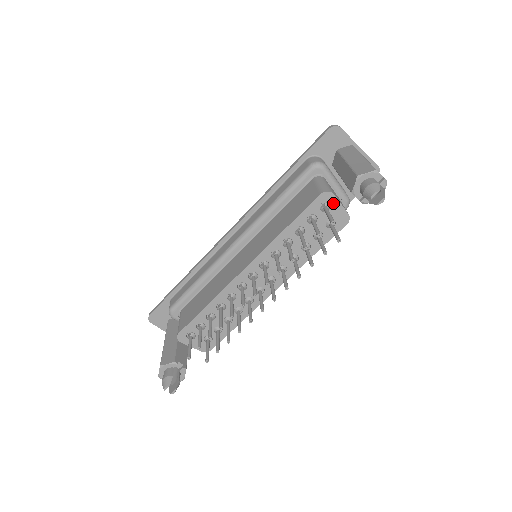
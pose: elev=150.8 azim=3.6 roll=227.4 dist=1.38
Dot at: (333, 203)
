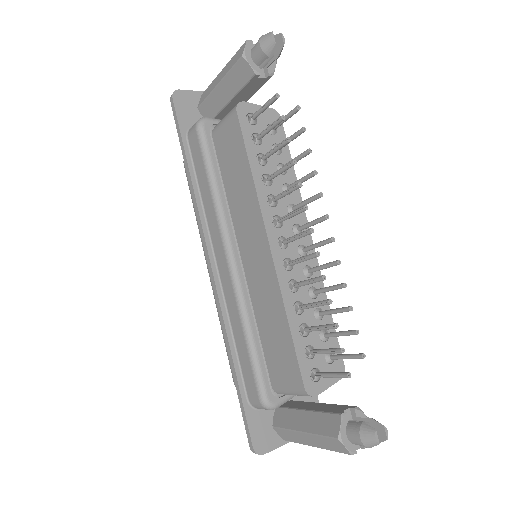
Dot at: (253, 110)
